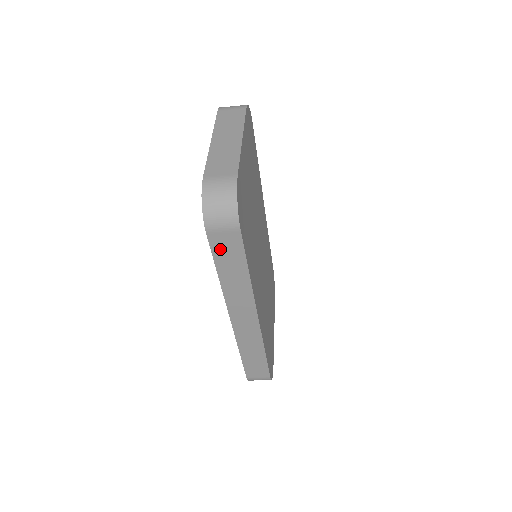
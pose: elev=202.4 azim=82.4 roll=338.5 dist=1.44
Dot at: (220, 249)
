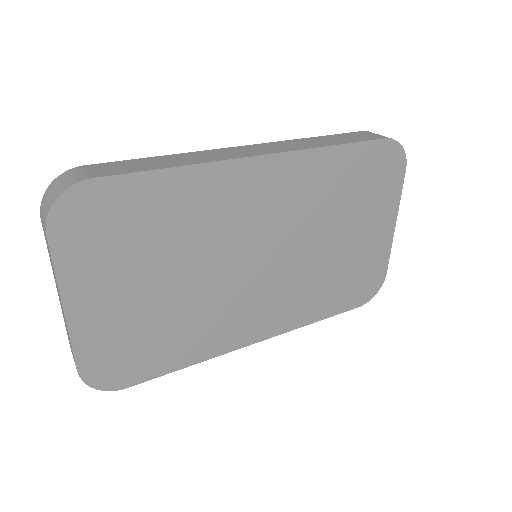
Dot at: occluded
